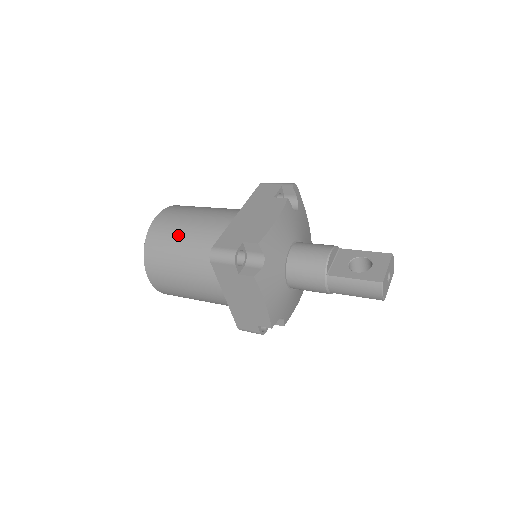
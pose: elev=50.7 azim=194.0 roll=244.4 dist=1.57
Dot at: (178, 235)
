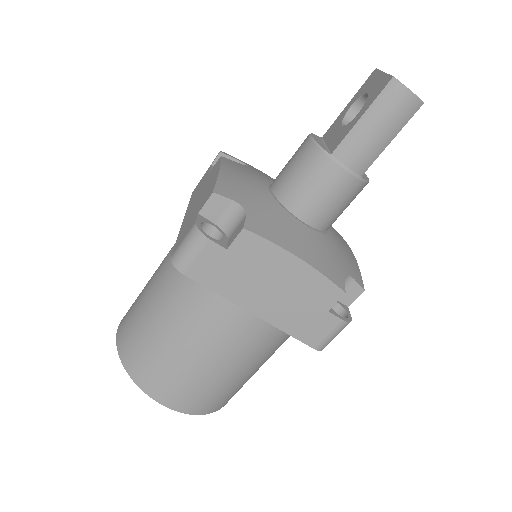
Dot at: (145, 311)
